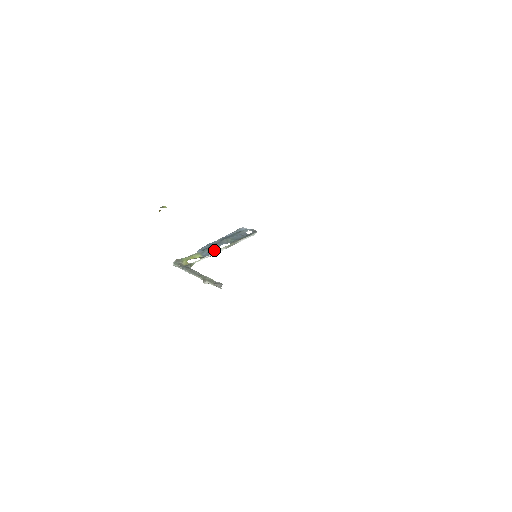
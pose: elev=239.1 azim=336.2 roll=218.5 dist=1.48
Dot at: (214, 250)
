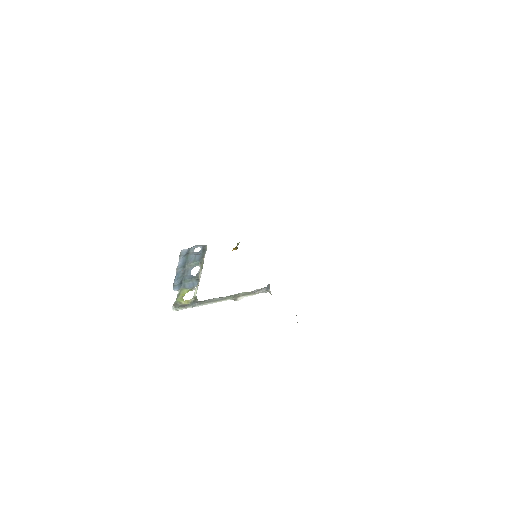
Dot at: (195, 278)
